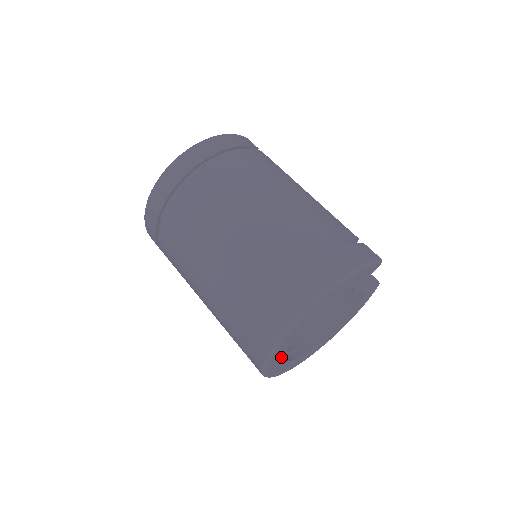
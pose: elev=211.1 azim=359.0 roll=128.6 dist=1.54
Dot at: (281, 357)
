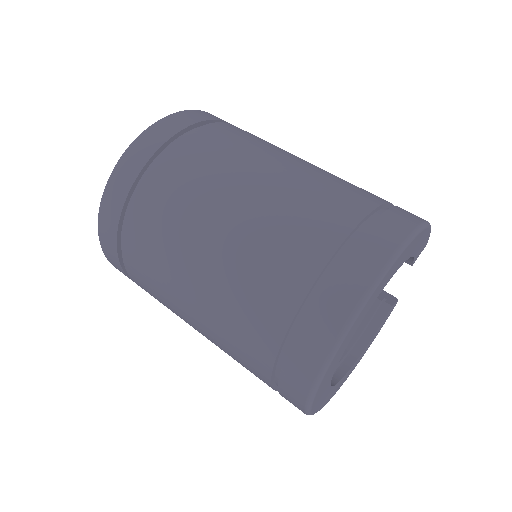
Dot at: (342, 351)
